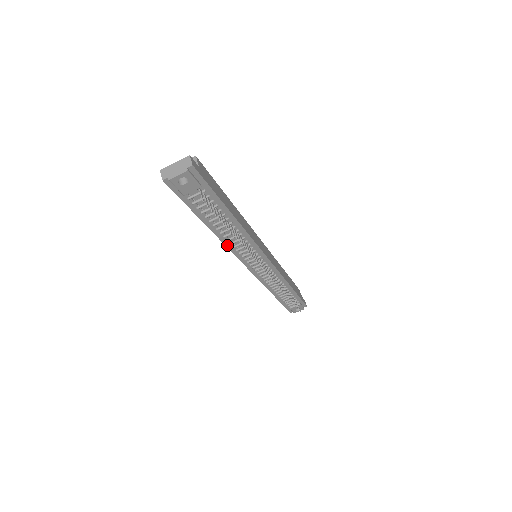
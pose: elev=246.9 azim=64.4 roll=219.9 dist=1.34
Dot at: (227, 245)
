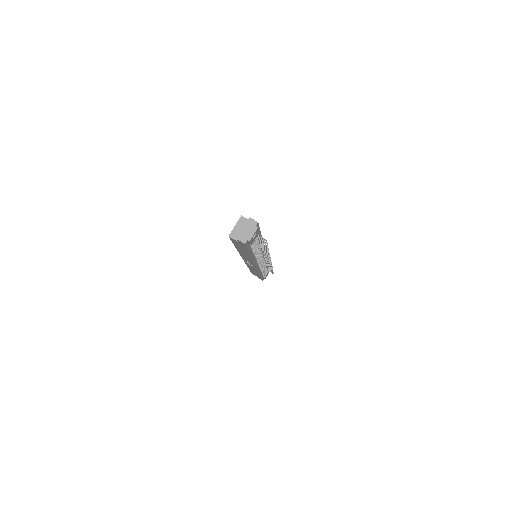
Dot at: (254, 260)
